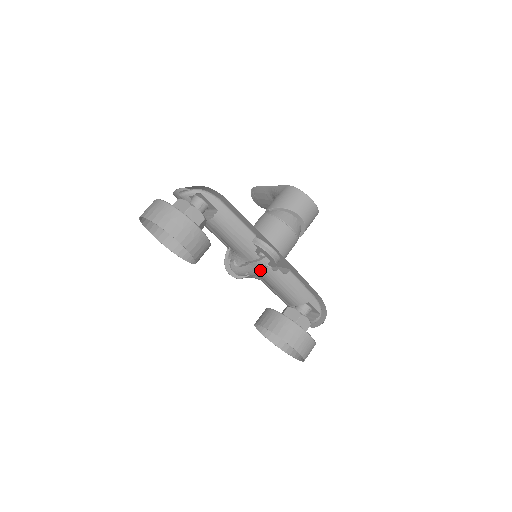
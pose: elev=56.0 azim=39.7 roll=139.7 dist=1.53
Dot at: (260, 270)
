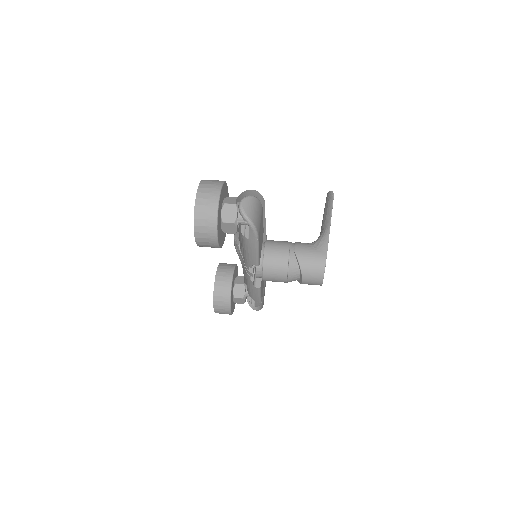
Dot at: occluded
